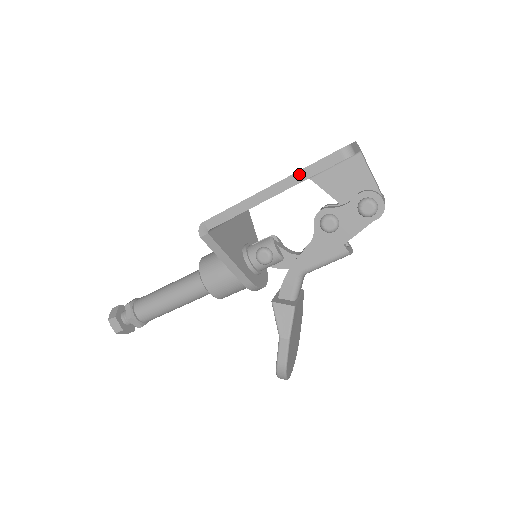
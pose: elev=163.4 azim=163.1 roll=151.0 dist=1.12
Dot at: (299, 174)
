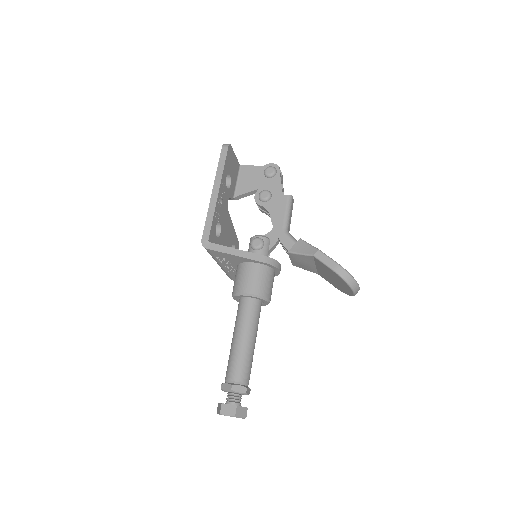
Dot at: (218, 171)
